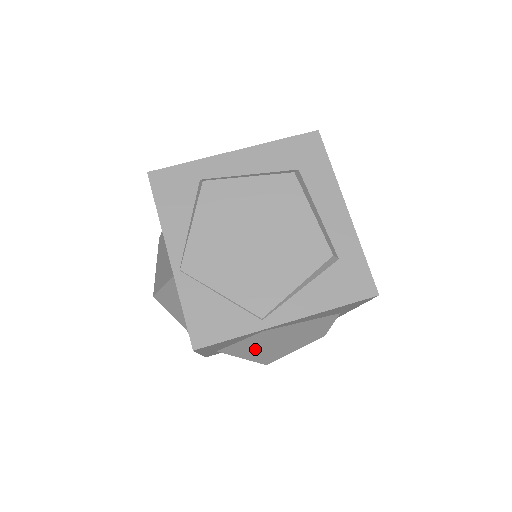
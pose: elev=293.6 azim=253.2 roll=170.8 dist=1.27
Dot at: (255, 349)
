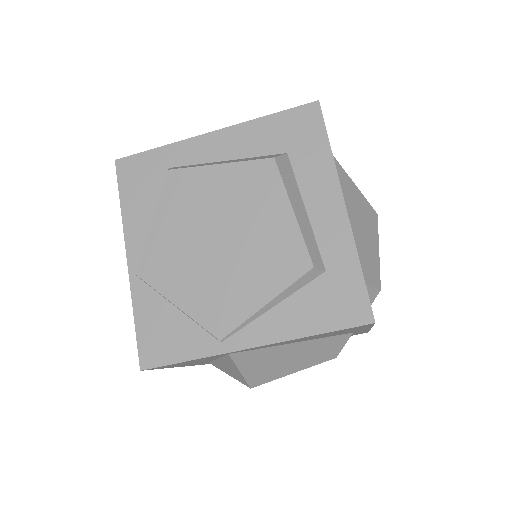
Dot at: (233, 370)
